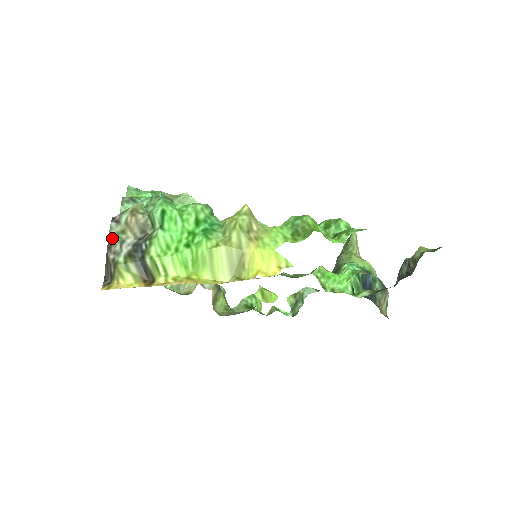
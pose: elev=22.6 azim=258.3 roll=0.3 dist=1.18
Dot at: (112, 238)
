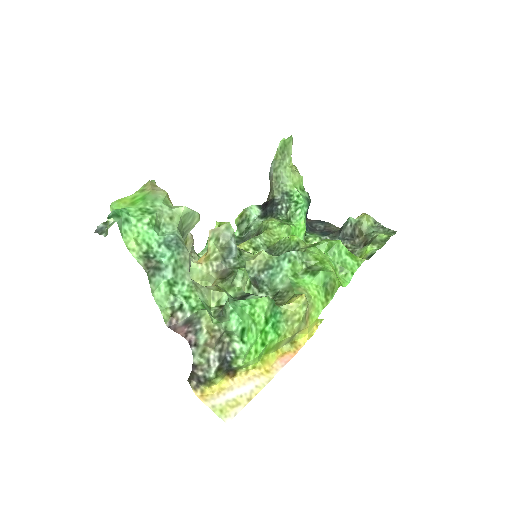
Dot at: (197, 361)
